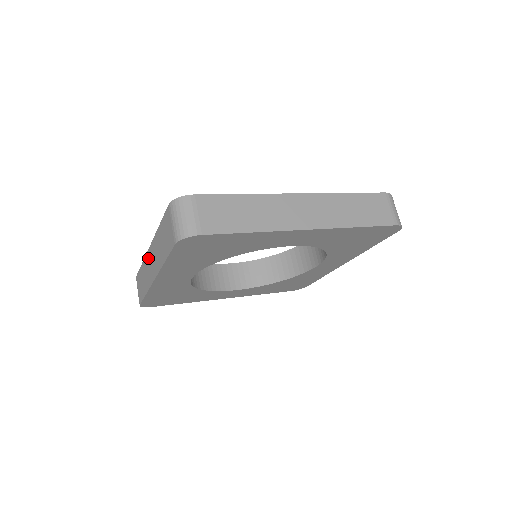
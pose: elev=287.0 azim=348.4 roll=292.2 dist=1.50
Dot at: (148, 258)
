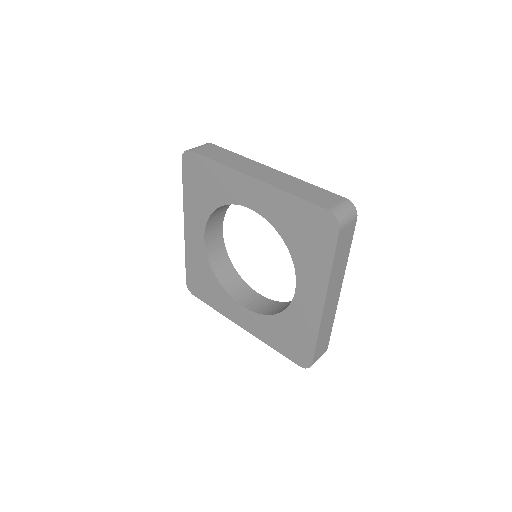
Dot at: occluded
